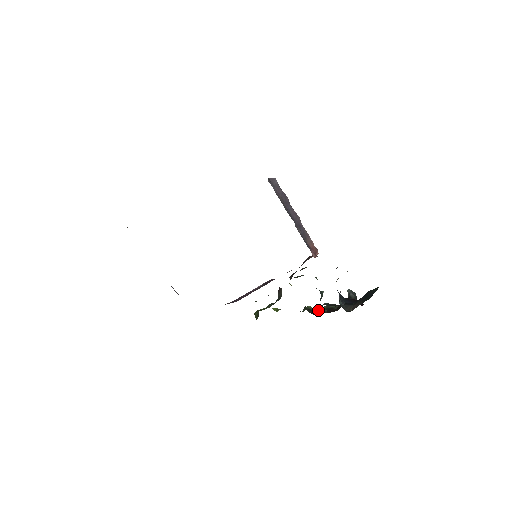
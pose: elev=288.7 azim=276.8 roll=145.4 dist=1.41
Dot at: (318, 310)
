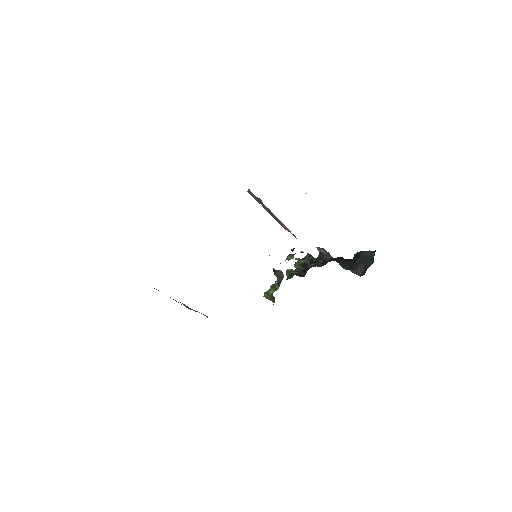
Dot at: (298, 270)
